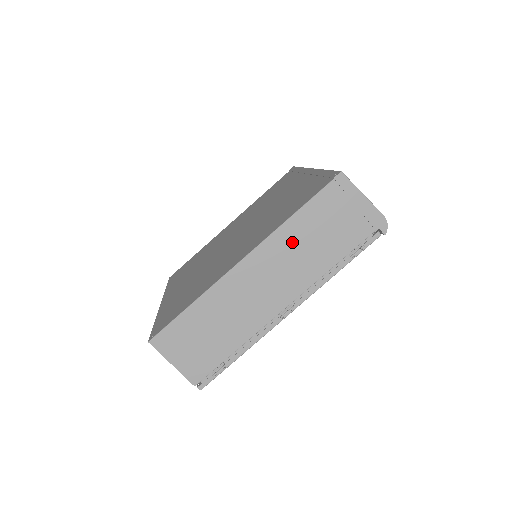
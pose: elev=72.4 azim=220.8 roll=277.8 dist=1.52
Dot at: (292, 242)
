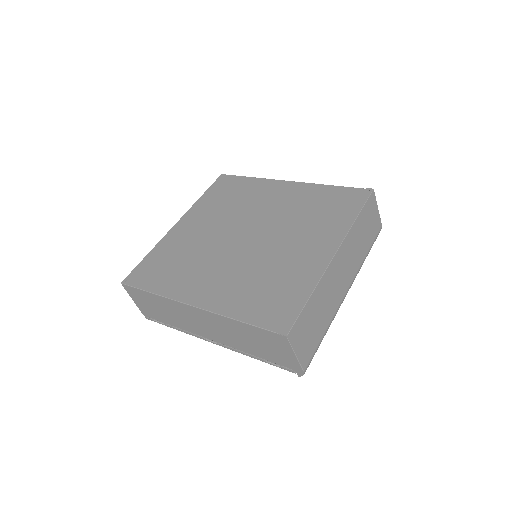
Dot at: (230, 327)
